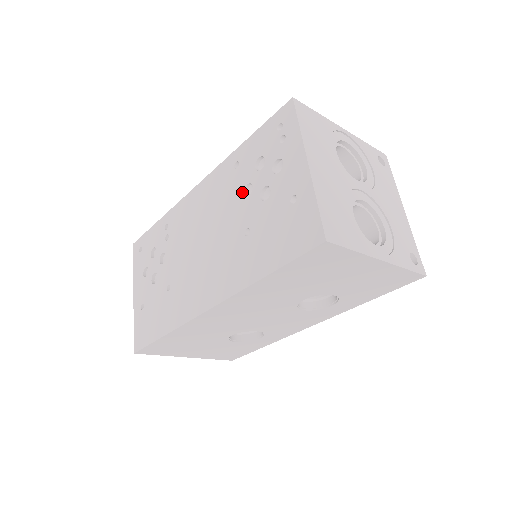
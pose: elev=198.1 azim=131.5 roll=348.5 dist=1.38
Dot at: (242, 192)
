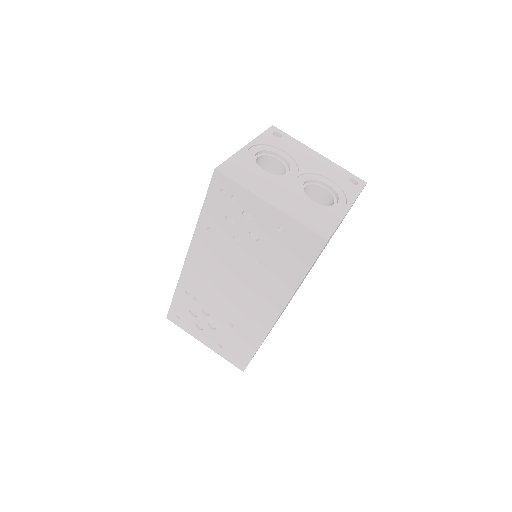
Dot at: (233, 244)
